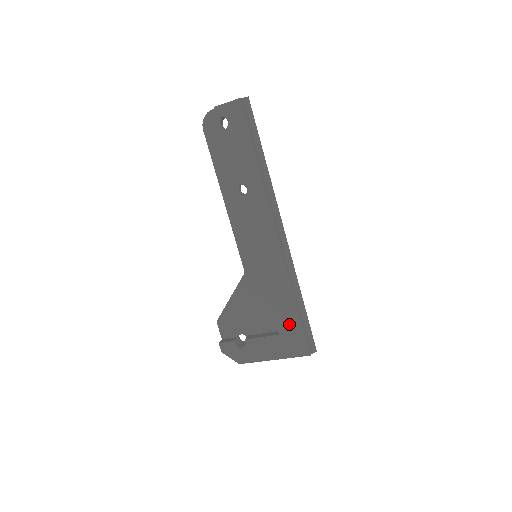
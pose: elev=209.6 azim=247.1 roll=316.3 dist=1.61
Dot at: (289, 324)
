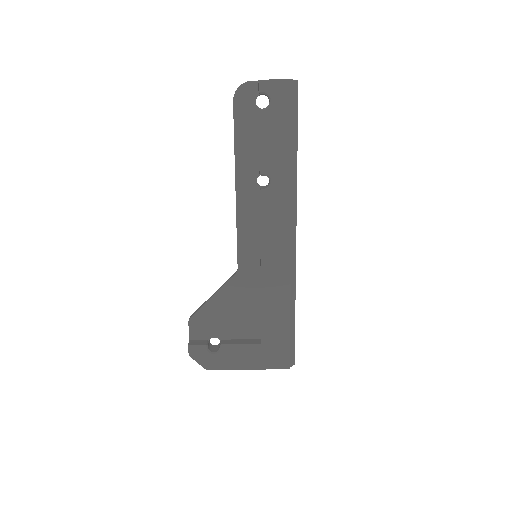
Dot at: (276, 334)
